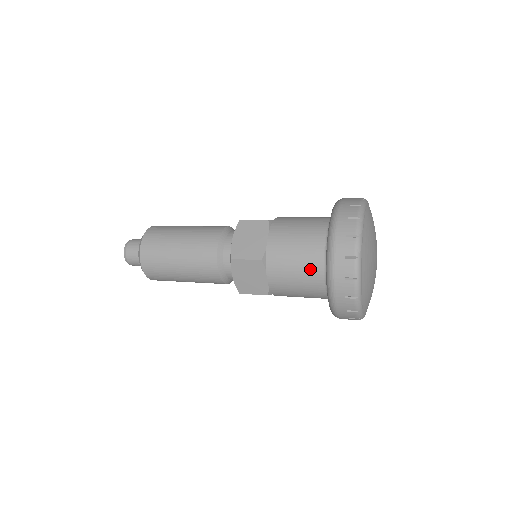
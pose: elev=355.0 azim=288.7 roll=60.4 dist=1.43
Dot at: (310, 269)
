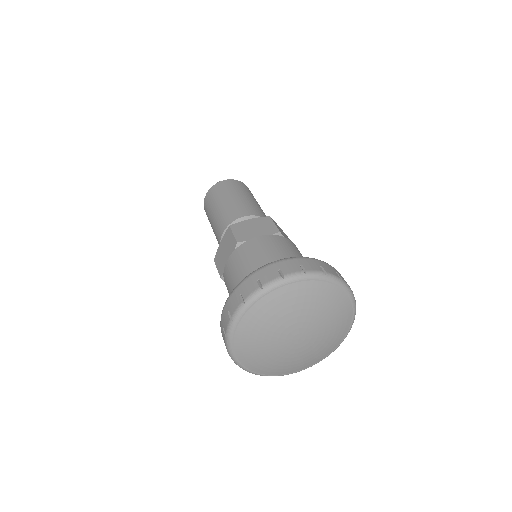
Dot at: occluded
